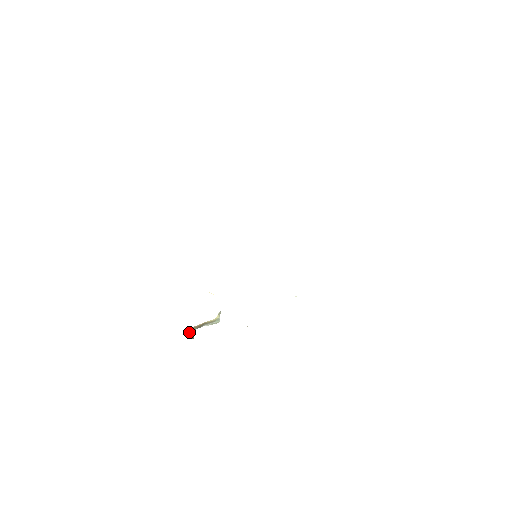
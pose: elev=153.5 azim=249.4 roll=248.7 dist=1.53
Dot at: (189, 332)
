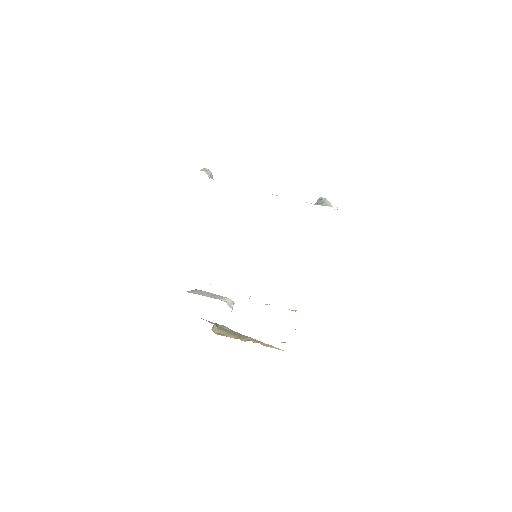
Dot at: (211, 329)
